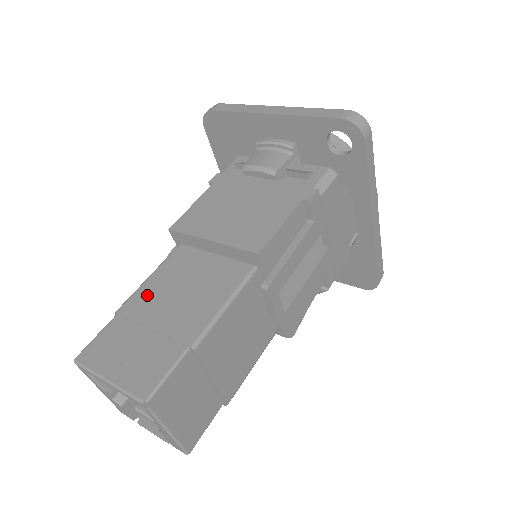
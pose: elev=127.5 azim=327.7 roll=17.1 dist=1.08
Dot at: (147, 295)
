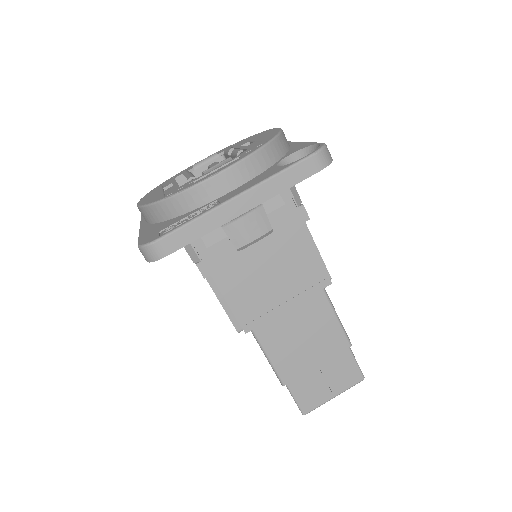
Dot at: (286, 362)
